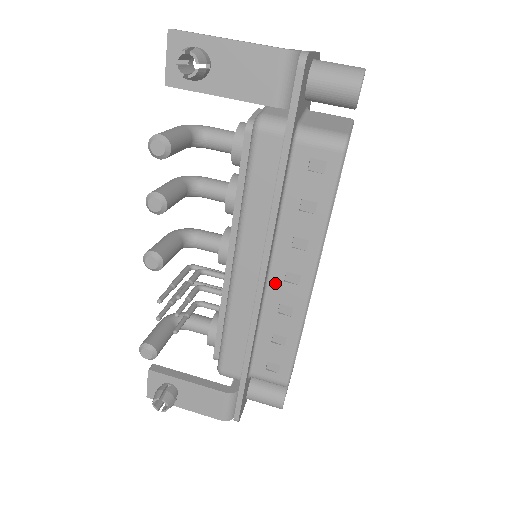
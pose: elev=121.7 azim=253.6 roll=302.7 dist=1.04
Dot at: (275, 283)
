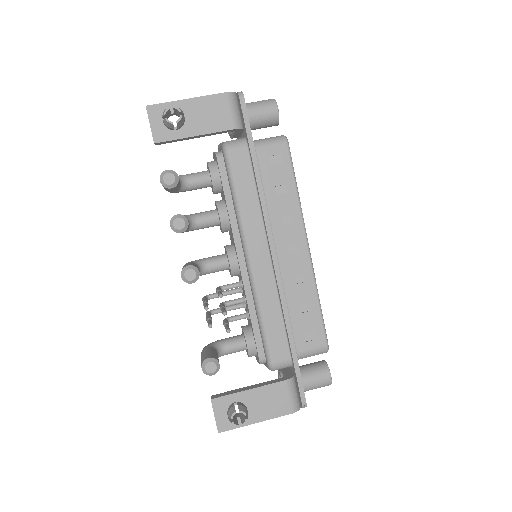
Dot at: (283, 260)
